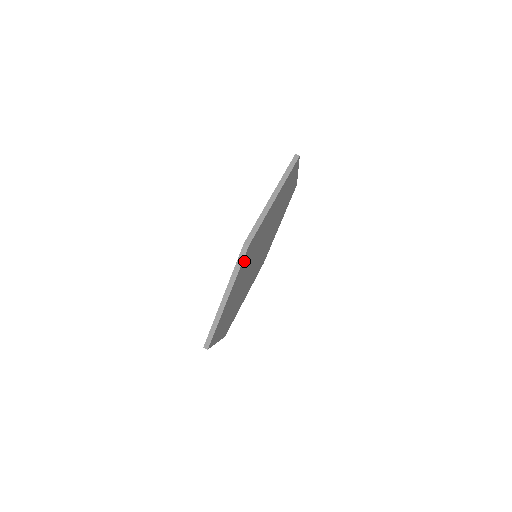
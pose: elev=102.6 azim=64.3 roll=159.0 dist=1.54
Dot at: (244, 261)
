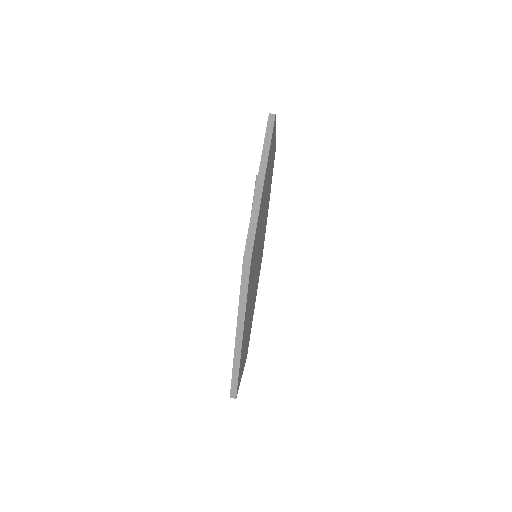
Dot at: (249, 280)
